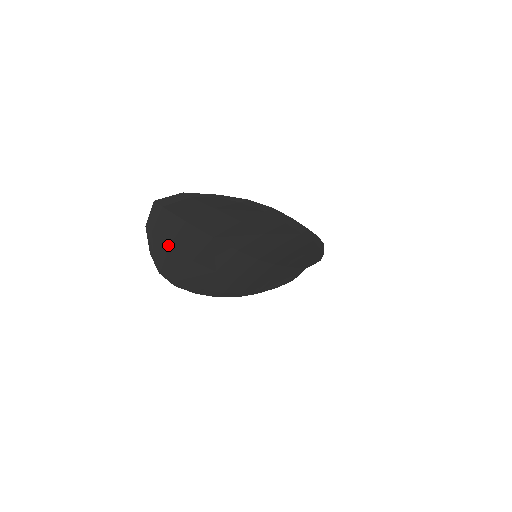
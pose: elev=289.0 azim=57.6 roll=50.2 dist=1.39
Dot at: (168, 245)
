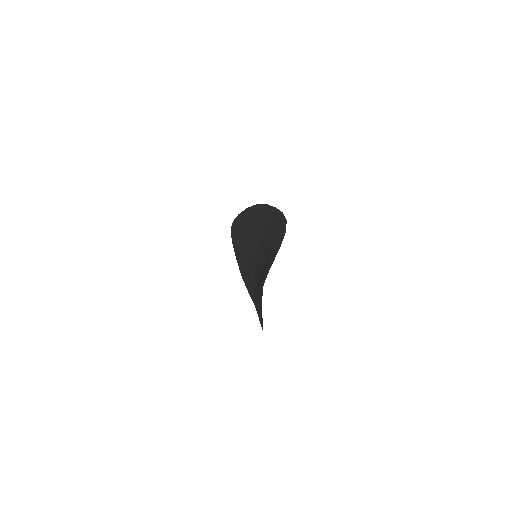
Dot at: (261, 310)
